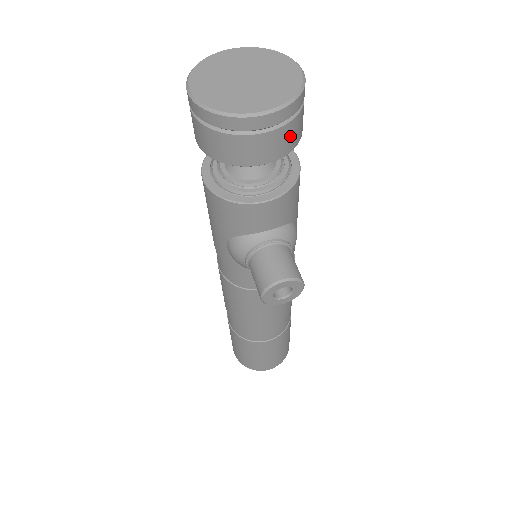
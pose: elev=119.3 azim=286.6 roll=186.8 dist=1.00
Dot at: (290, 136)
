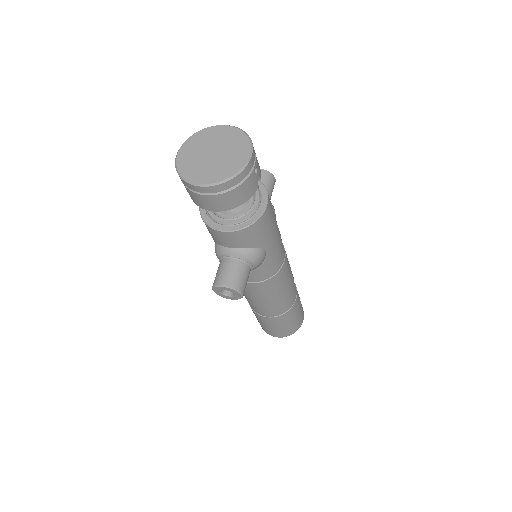
Dot at: (230, 199)
